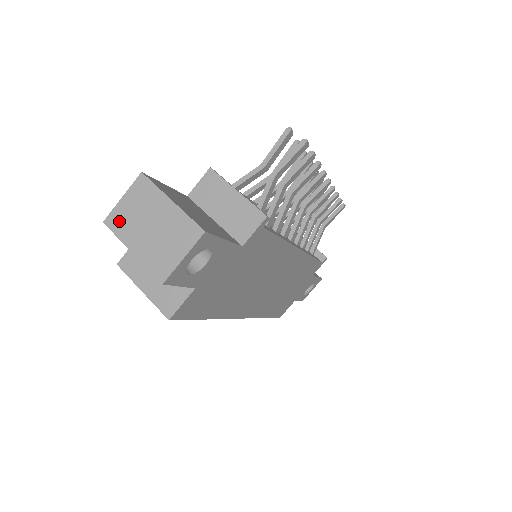
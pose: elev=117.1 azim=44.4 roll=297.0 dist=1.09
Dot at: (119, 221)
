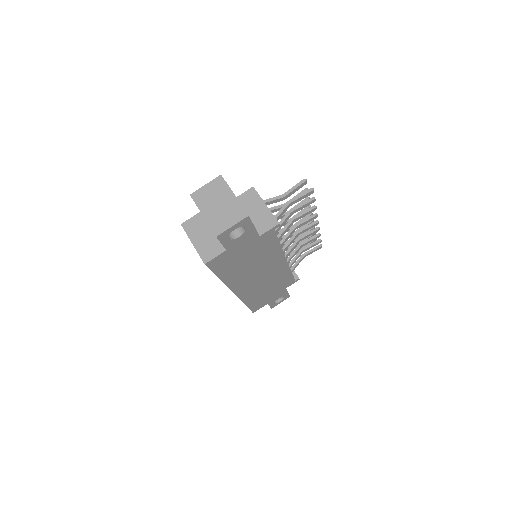
Dot at: (200, 197)
